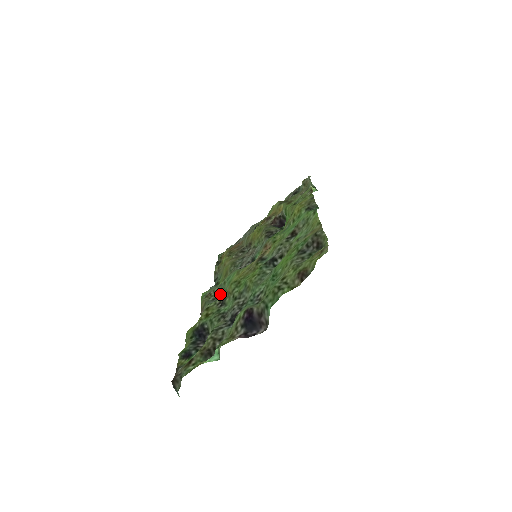
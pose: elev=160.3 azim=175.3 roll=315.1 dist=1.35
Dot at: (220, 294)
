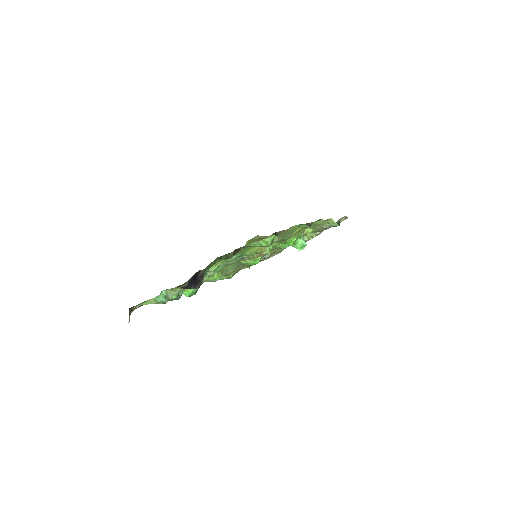
Dot at: occluded
